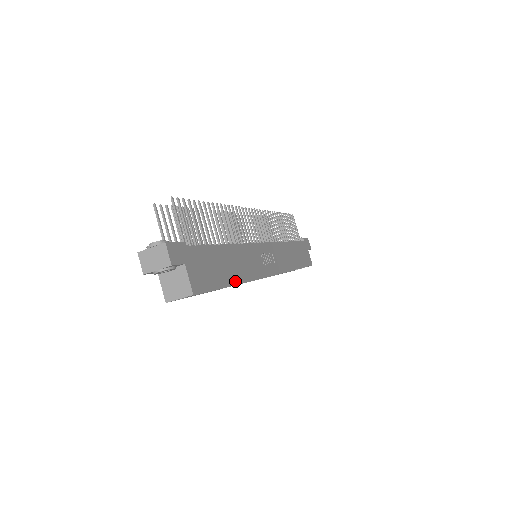
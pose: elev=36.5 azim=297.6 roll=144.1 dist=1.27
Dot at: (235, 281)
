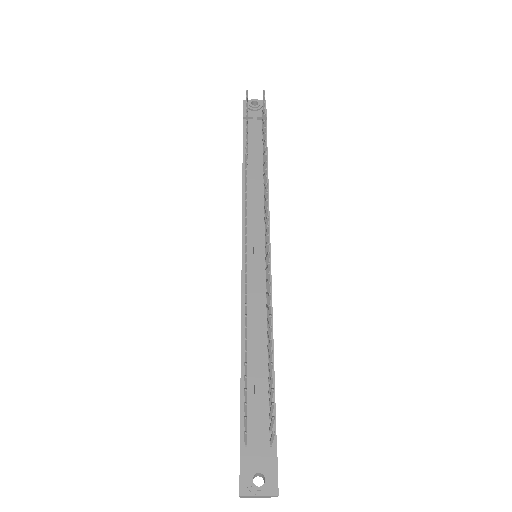
Dot at: occluded
